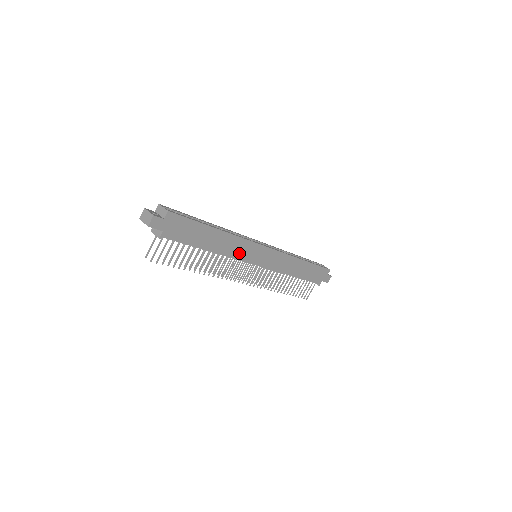
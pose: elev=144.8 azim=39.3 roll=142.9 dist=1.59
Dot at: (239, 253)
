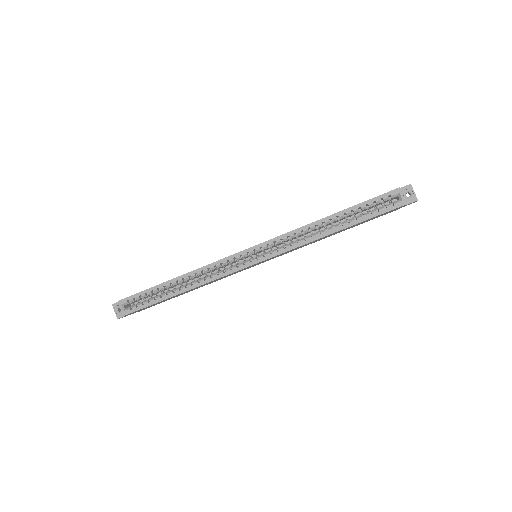
Dot at: (225, 277)
